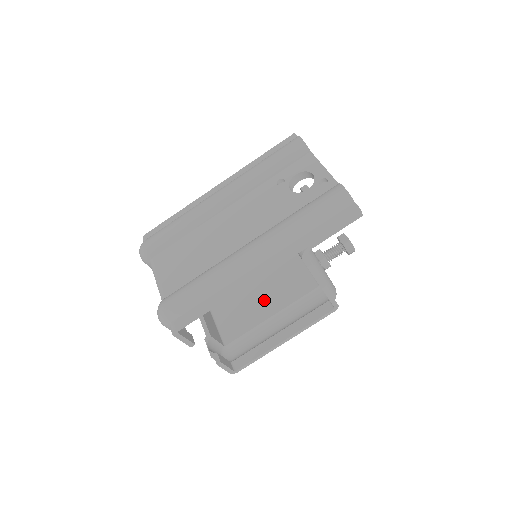
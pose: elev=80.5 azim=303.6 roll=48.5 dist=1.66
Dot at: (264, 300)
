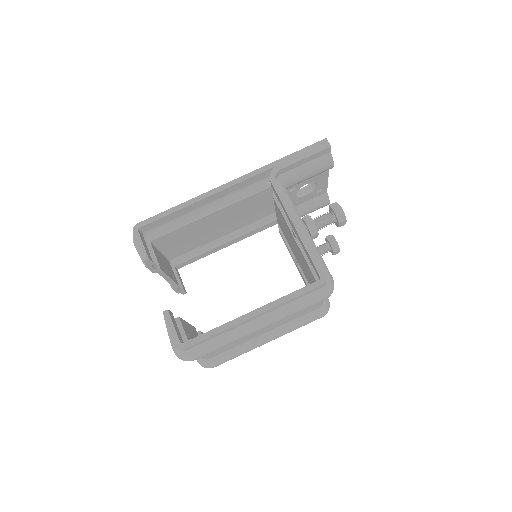
Dot at: occluded
